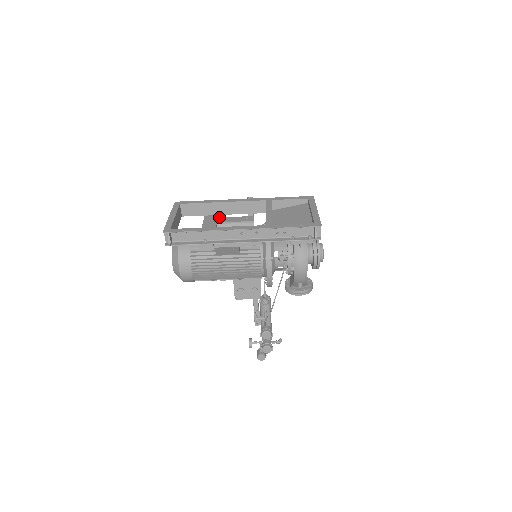
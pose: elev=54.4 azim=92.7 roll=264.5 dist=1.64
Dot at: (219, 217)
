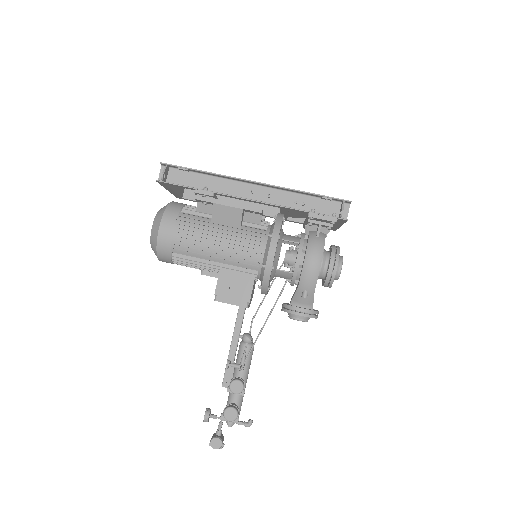
Dot at: occluded
